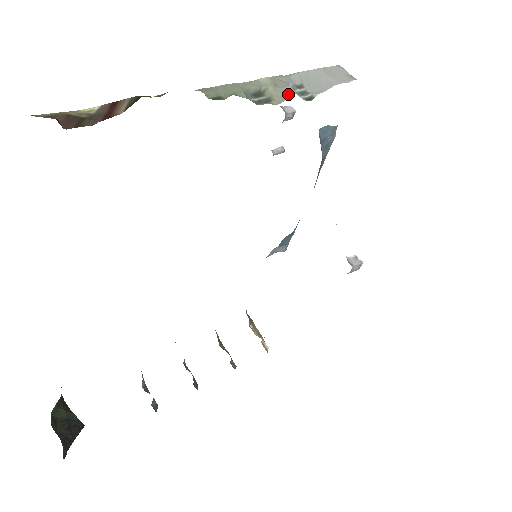
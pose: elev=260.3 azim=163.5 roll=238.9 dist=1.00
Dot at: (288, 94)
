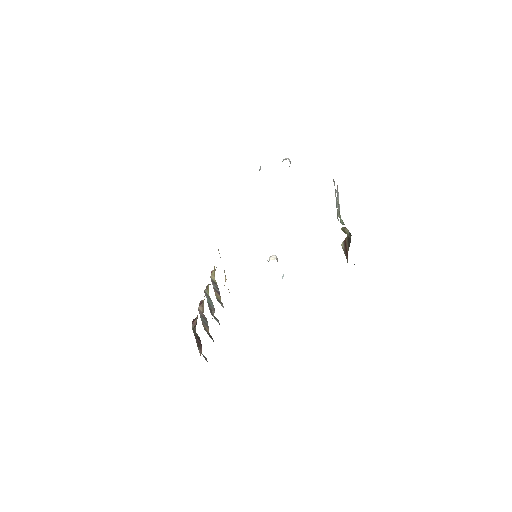
Dot at: occluded
